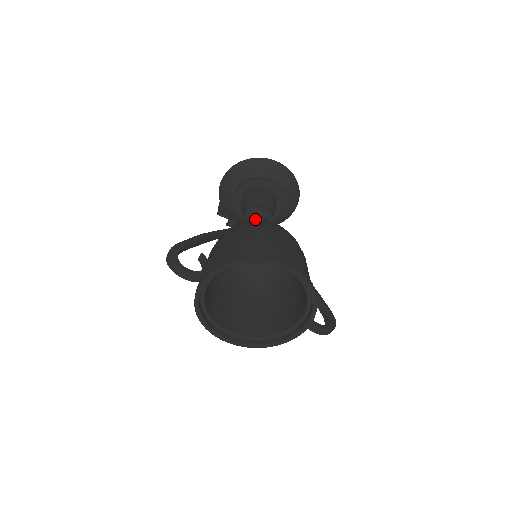
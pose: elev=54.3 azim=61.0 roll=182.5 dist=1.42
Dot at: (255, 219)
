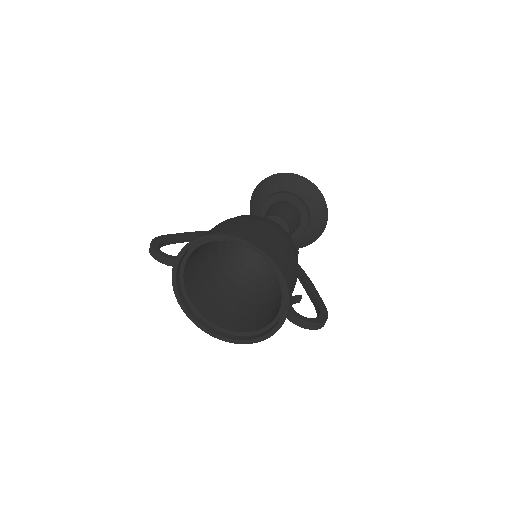
Dot at: occluded
